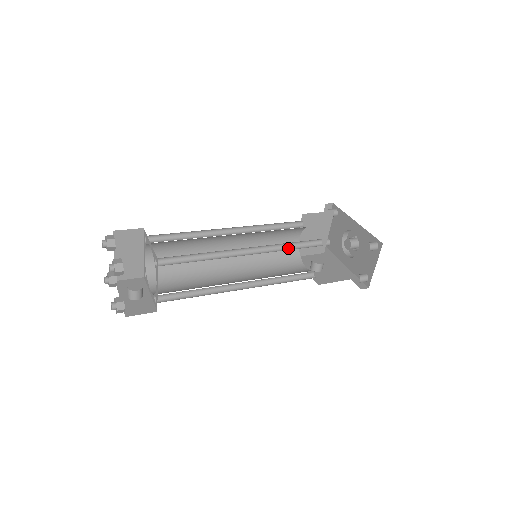
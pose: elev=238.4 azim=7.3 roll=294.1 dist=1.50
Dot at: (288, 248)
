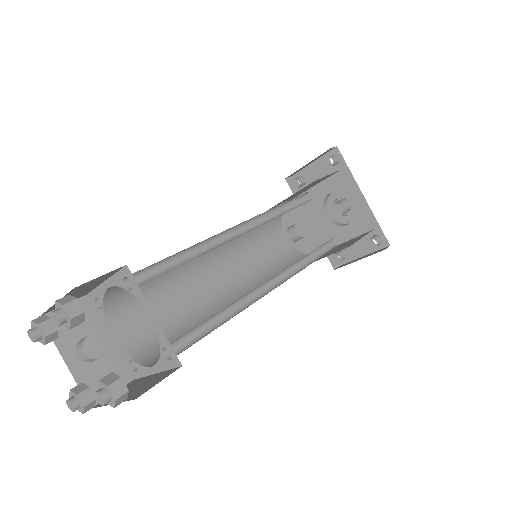
Dot at: (305, 259)
